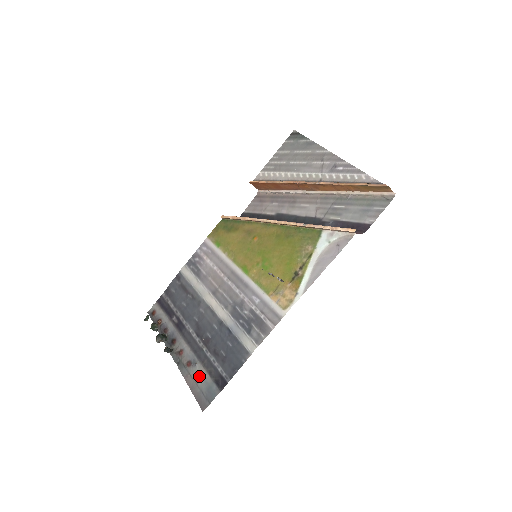
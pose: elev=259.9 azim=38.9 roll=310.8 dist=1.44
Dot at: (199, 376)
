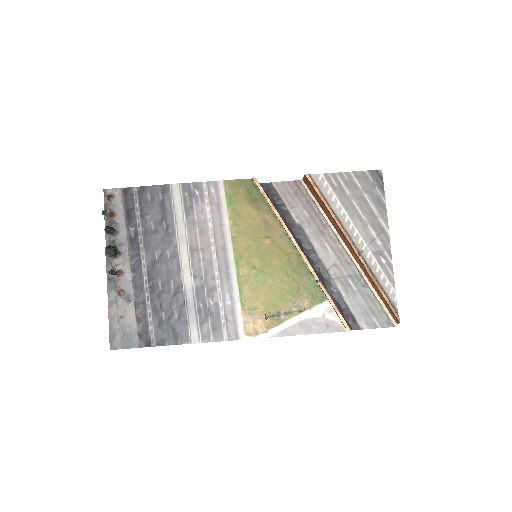
Dot at: (126, 315)
